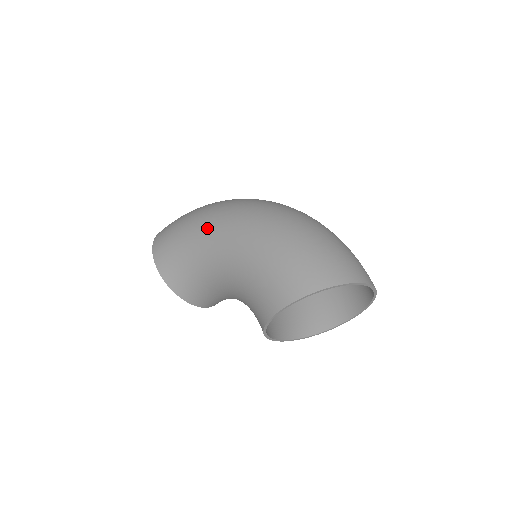
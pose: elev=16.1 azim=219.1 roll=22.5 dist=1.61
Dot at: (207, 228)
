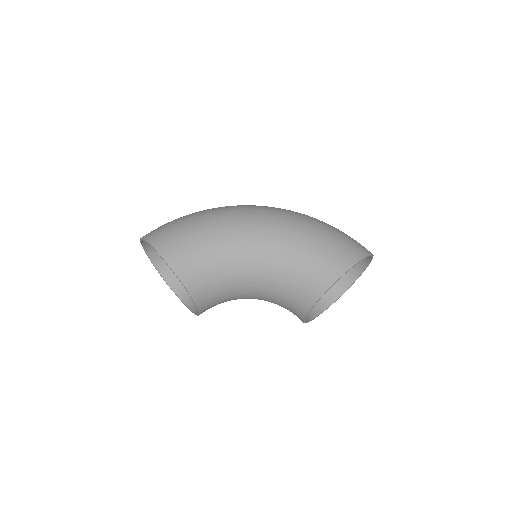
Dot at: (234, 222)
